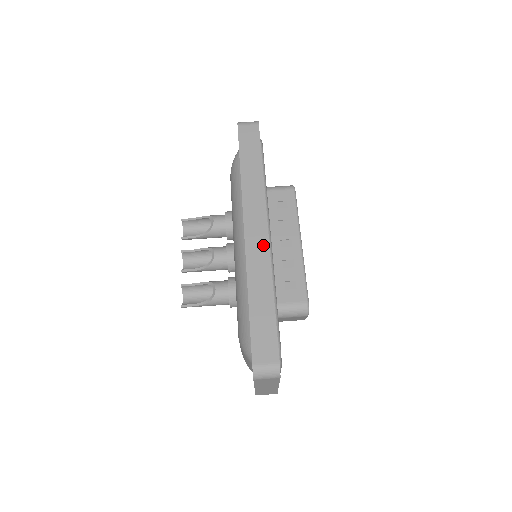
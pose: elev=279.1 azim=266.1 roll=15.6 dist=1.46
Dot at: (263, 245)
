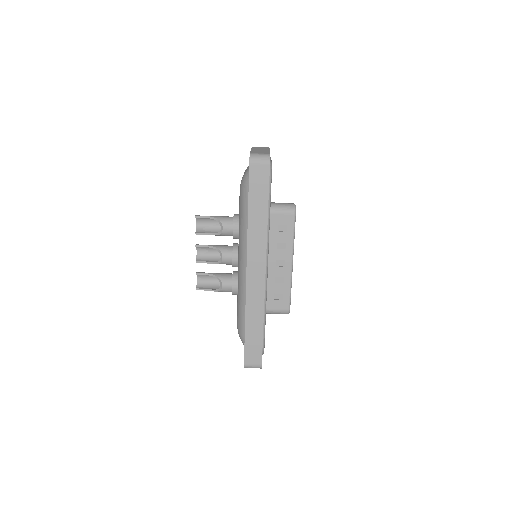
Dot at: (260, 285)
